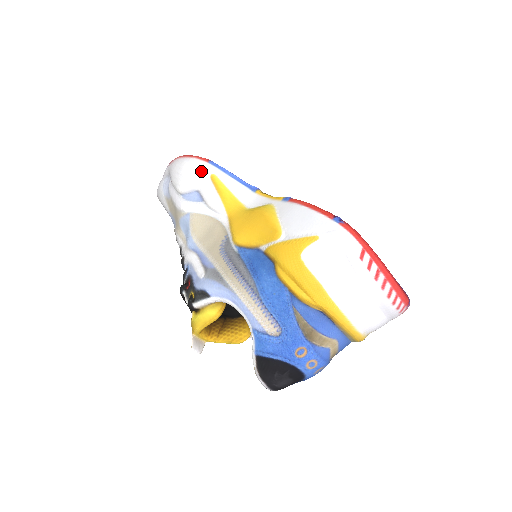
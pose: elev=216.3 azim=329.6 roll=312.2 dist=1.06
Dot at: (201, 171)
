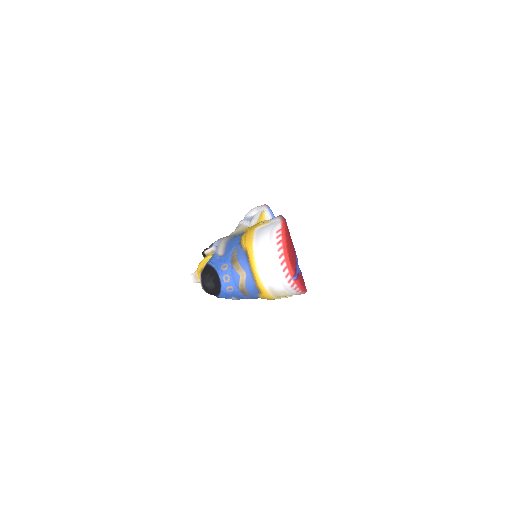
Dot at: (261, 209)
